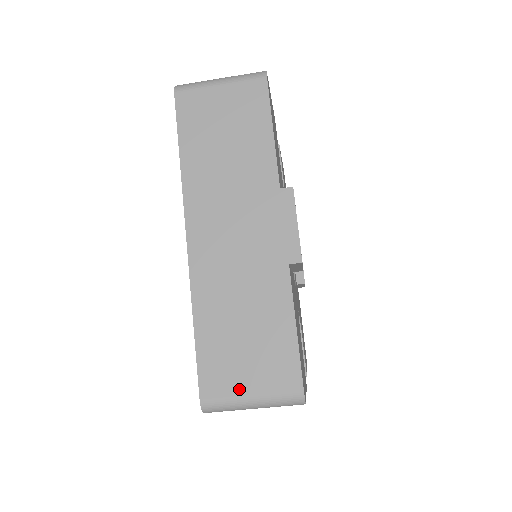
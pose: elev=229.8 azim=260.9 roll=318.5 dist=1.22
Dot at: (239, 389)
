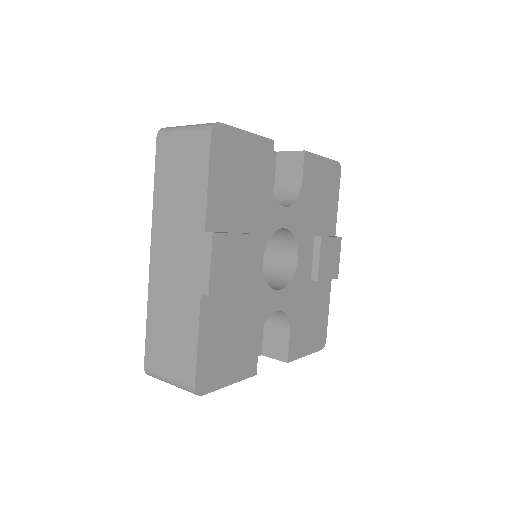
Dot at: (163, 370)
